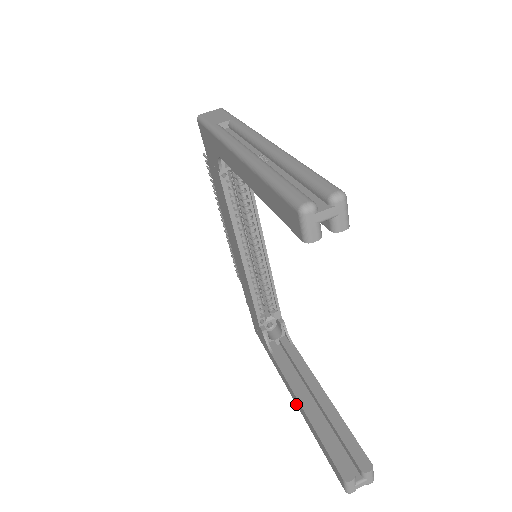
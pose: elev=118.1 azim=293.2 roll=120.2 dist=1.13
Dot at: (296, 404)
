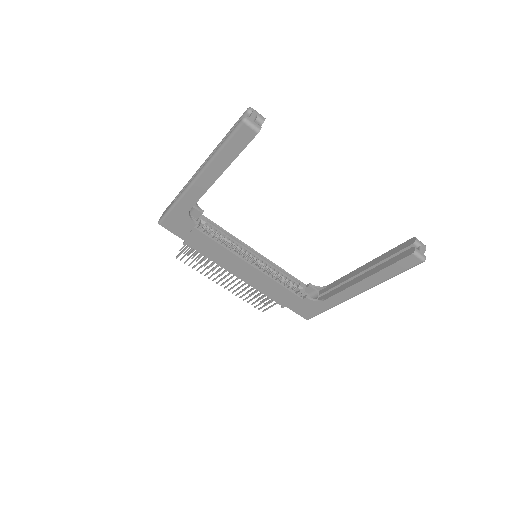
Dot at: (363, 291)
